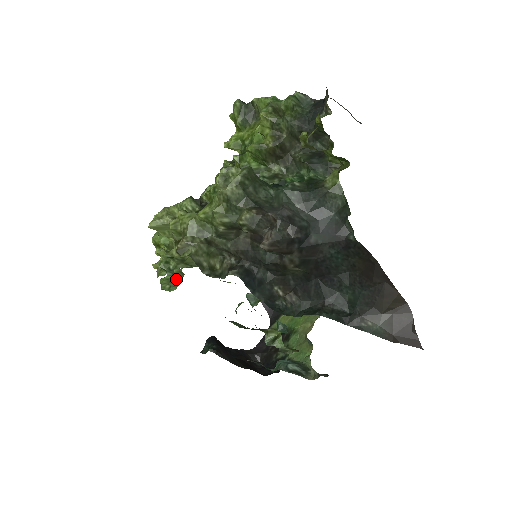
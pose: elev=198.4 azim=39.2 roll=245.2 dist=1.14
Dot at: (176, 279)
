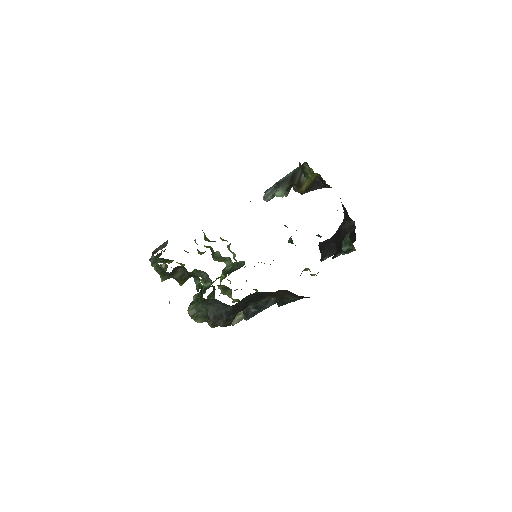
Dot at: occluded
